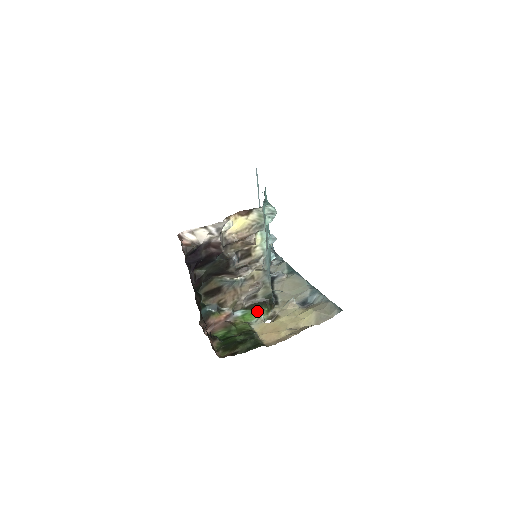
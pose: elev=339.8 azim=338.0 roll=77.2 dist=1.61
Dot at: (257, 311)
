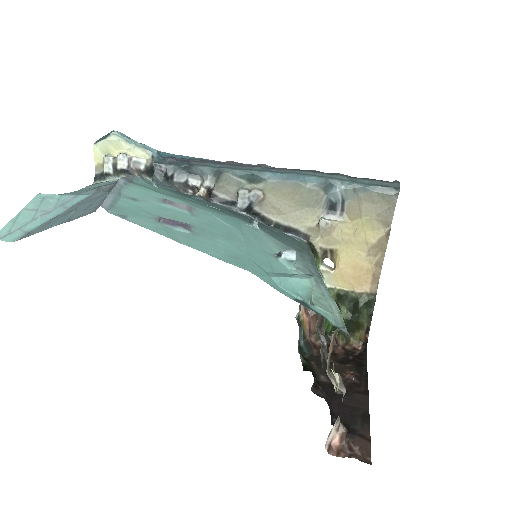
Dot at: occluded
